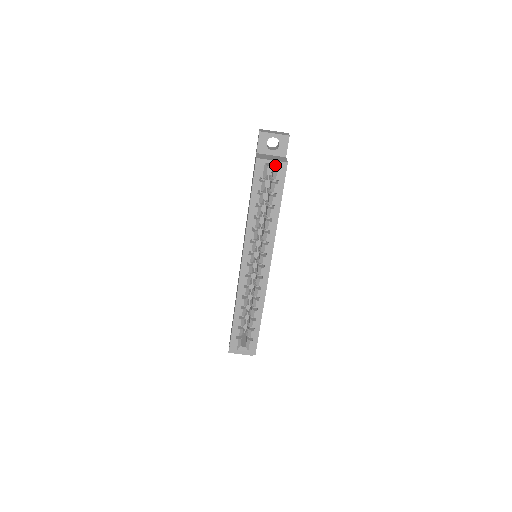
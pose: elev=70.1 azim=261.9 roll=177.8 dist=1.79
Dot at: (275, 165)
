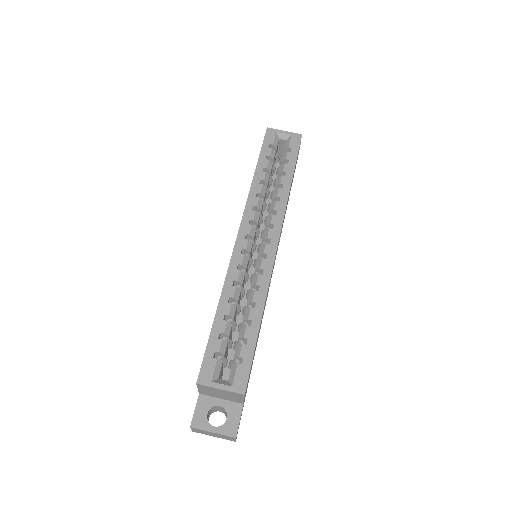
Dot at: (288, 137)
